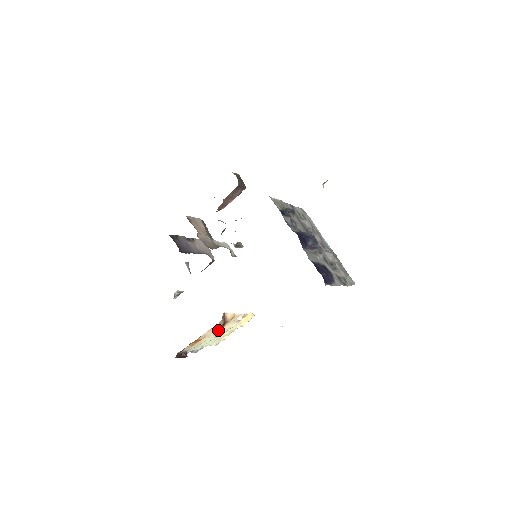
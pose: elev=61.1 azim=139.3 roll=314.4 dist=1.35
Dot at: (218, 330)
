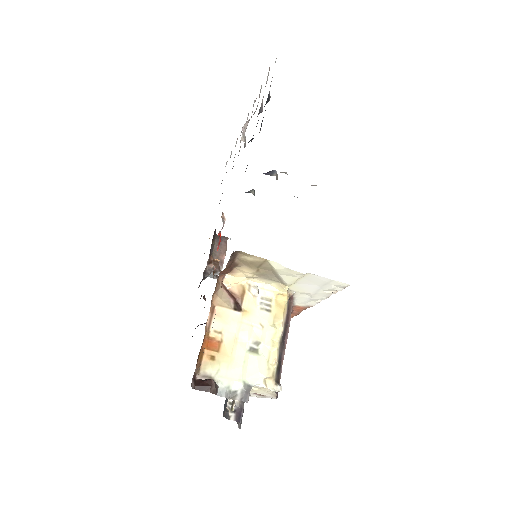
Dot at: (237, 320)
